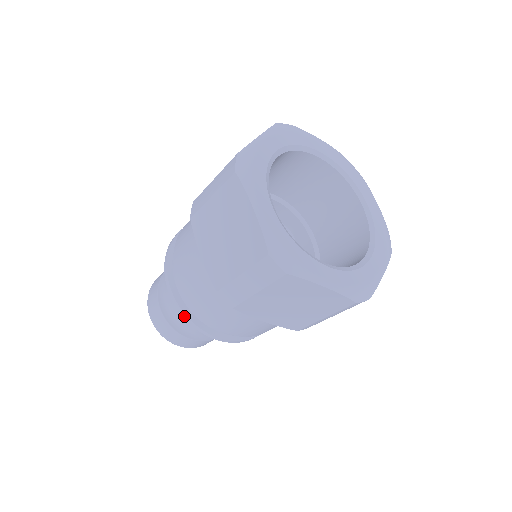
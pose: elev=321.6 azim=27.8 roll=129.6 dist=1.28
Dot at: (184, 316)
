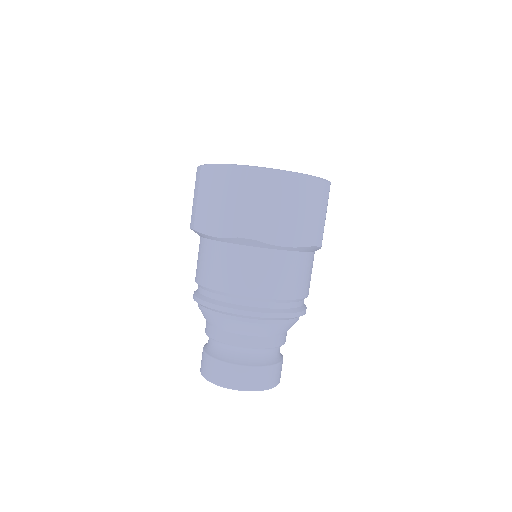
Dot at: (194, 298)
